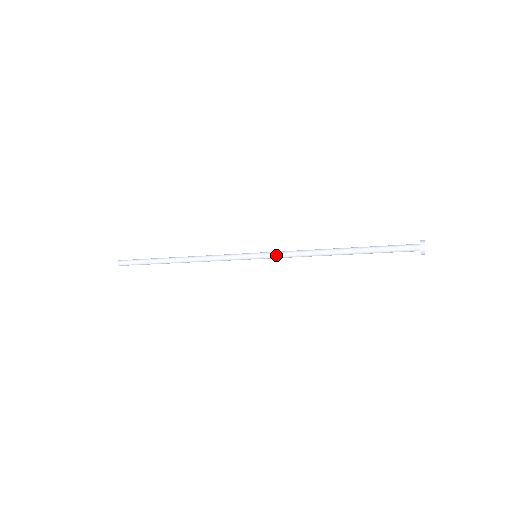
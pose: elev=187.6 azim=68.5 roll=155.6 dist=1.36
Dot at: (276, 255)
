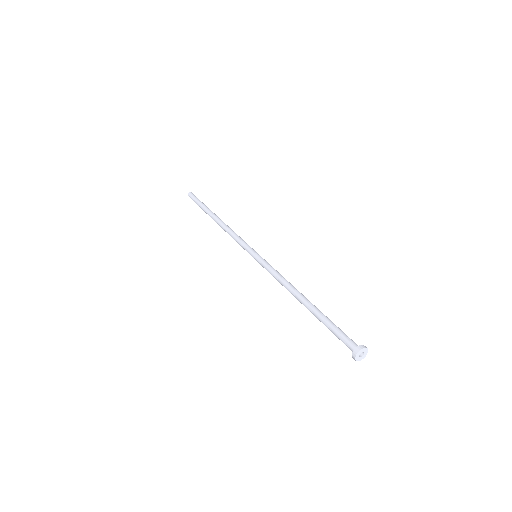
Dot at: (266, 265)
